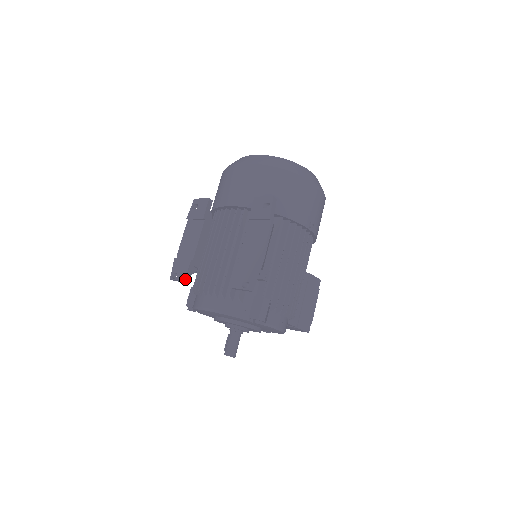
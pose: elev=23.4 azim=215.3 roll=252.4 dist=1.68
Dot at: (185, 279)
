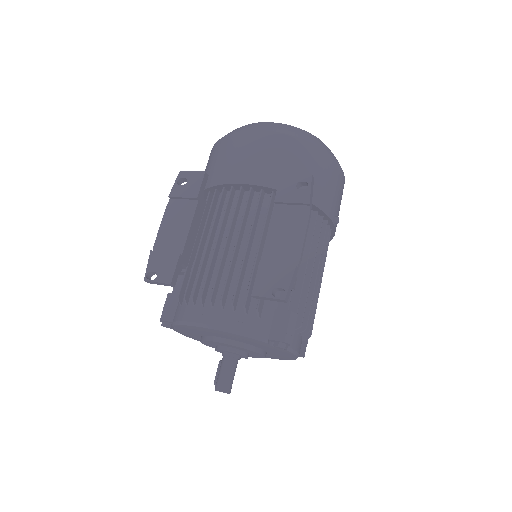
Dot at: (171, 281)
